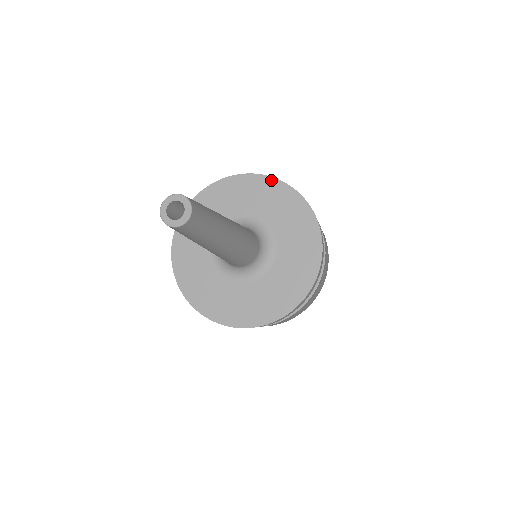
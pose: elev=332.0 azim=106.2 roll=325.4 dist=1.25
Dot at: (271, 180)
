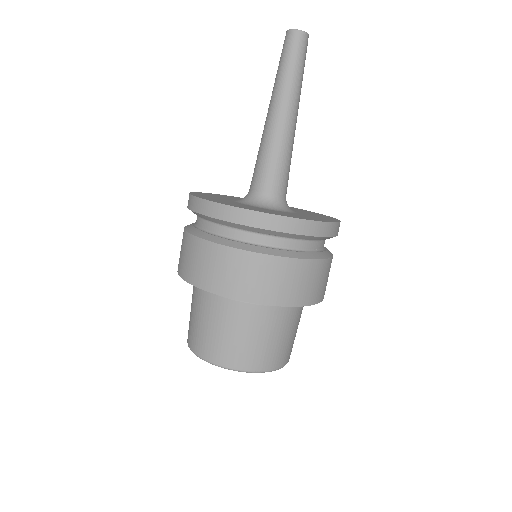
Dot at: occluded
